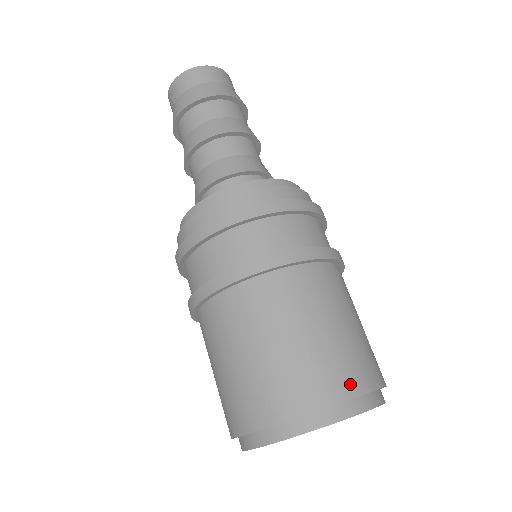
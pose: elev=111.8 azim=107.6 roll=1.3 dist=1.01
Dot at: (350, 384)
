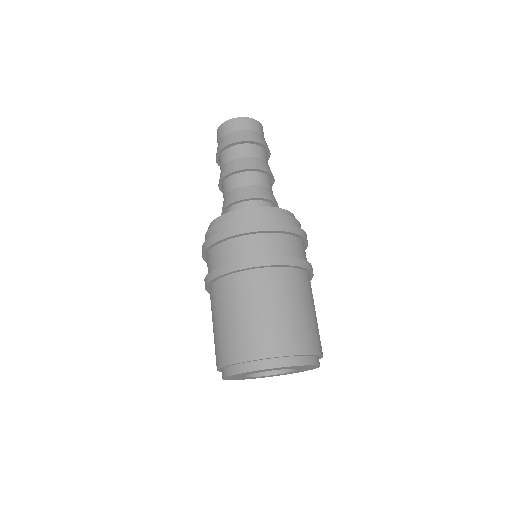
Dot at: (296, 346)
